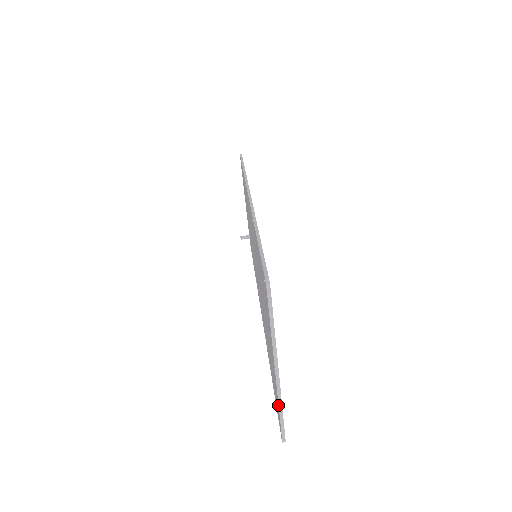
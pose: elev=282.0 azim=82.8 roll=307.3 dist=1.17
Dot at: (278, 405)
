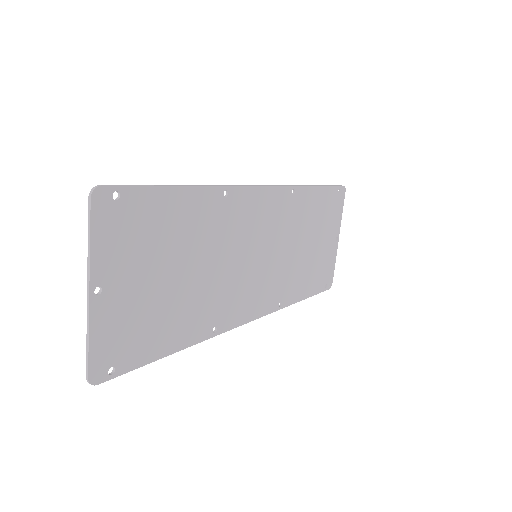
Dot at: (89, 333)
